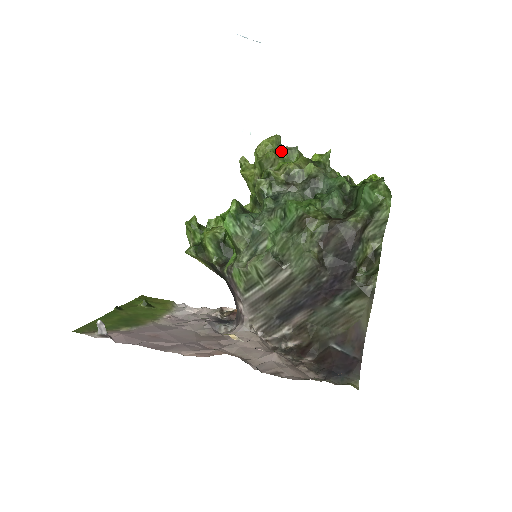
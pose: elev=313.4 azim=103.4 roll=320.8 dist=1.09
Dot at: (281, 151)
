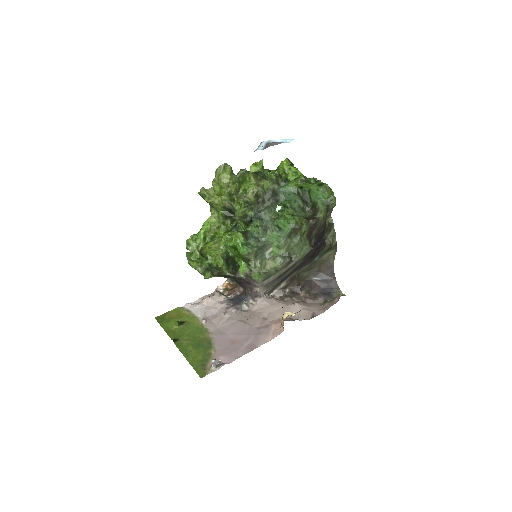
Dot at: (239, 178)
